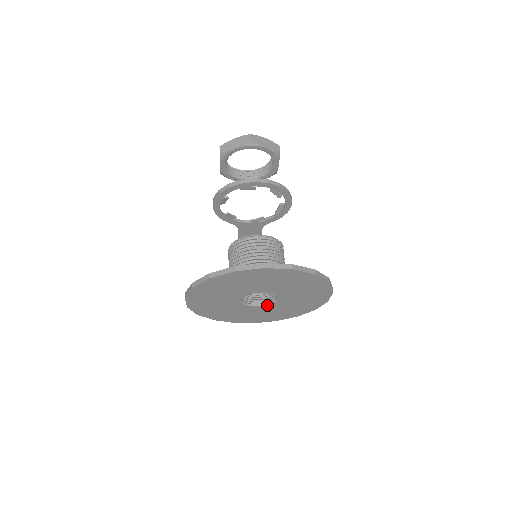
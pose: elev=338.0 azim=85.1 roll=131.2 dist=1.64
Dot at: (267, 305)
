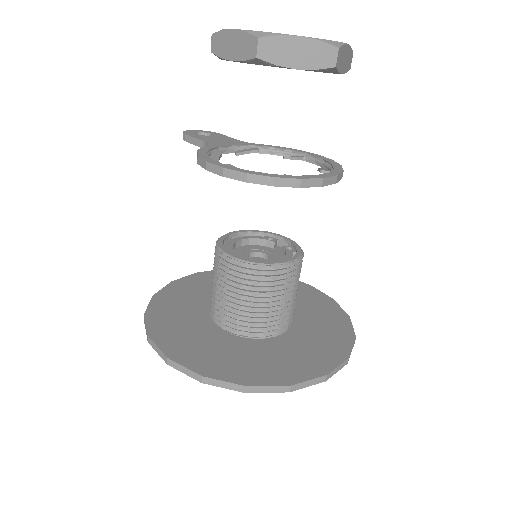
Dot at: occluded
